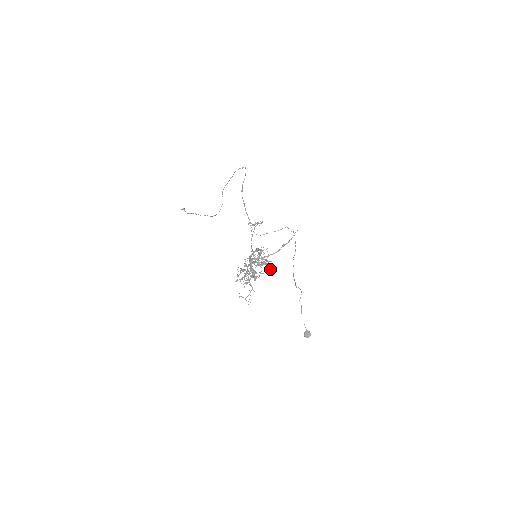
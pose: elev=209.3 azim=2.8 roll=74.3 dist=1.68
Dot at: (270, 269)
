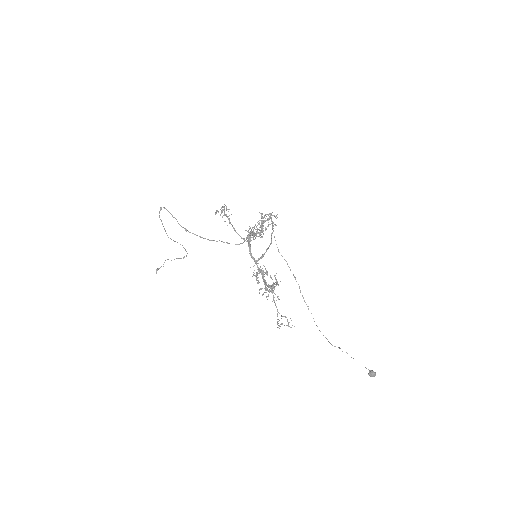
Dot at: occluded
